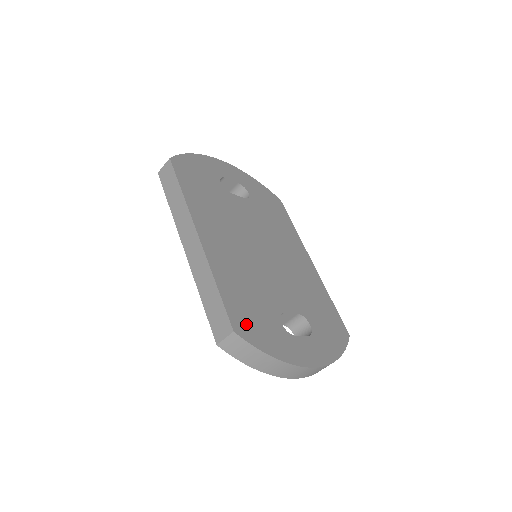
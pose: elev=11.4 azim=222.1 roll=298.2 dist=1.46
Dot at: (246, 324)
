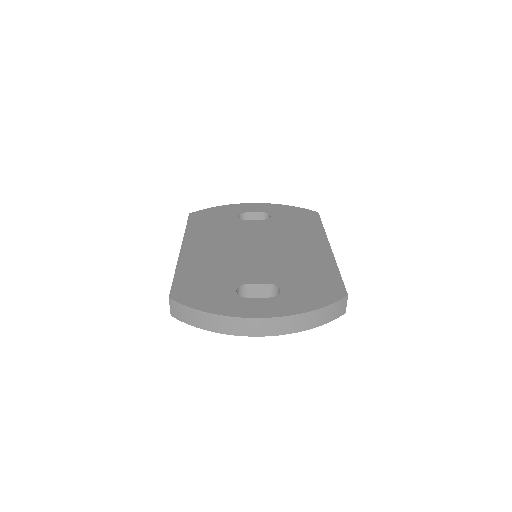
Dot at: (188, 293)
